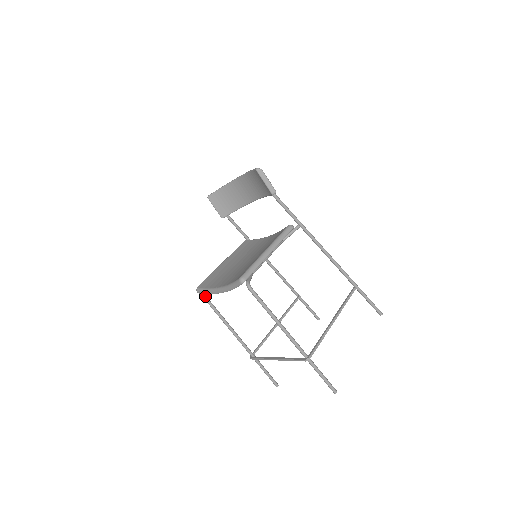
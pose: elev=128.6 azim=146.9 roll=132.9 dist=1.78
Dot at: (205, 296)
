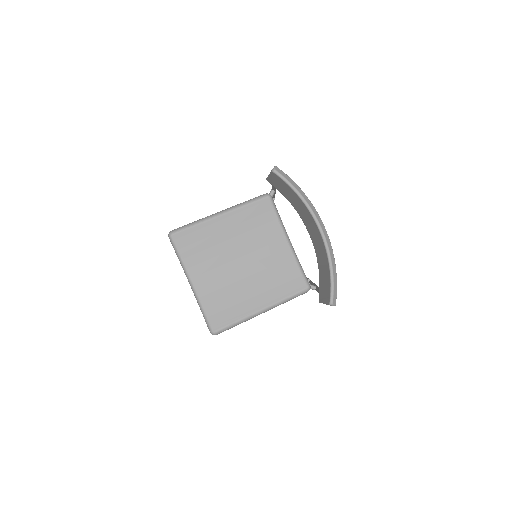
Dot at: occluded
